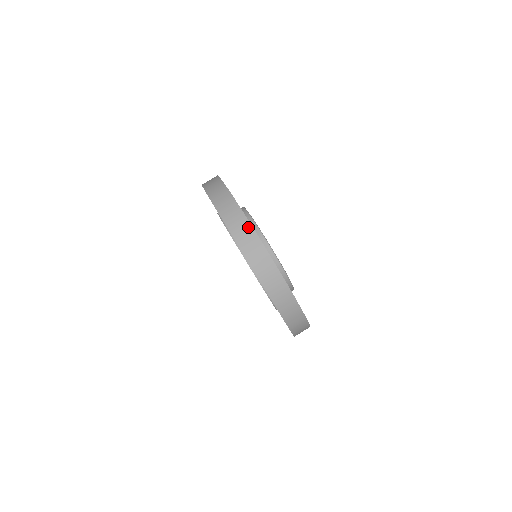
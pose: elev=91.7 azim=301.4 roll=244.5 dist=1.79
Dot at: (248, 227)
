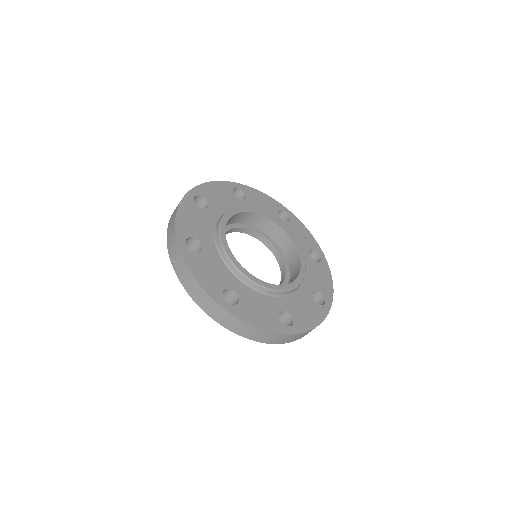
Dot at: (230, 317)
